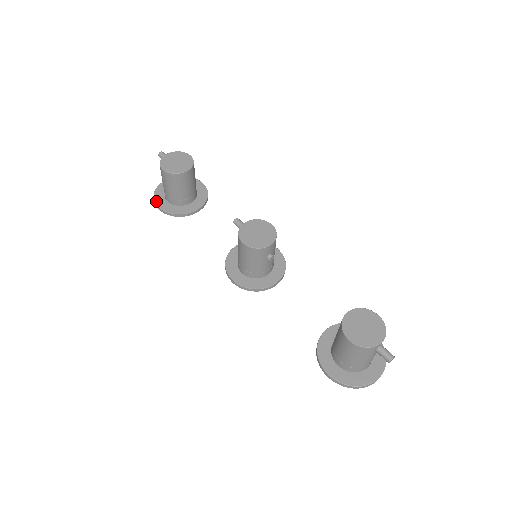
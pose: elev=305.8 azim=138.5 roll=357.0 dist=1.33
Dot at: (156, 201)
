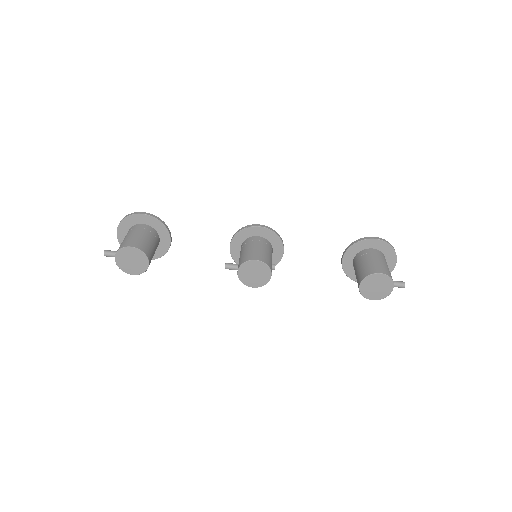
Dot at: occluded
